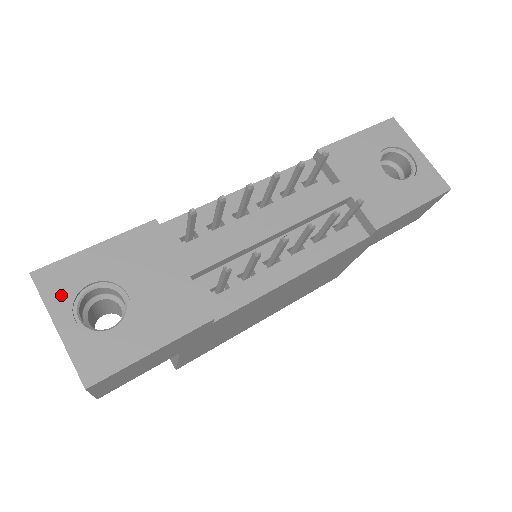
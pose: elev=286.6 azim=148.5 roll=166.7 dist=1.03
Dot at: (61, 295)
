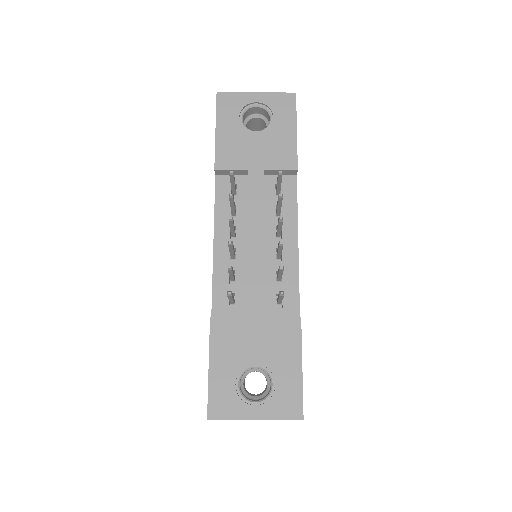
Dot at: (233, 406)
